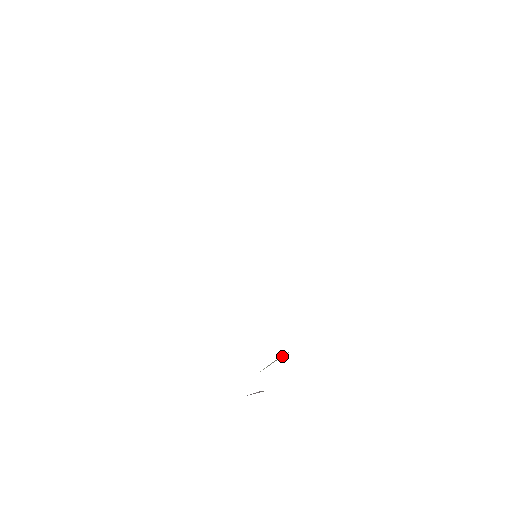
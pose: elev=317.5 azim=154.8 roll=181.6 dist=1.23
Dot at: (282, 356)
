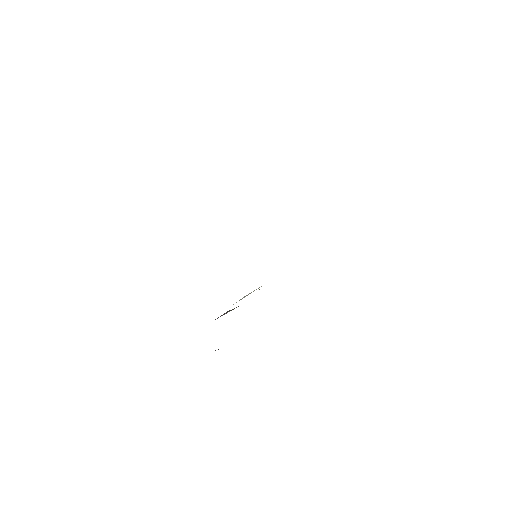
Dot at: occluded
